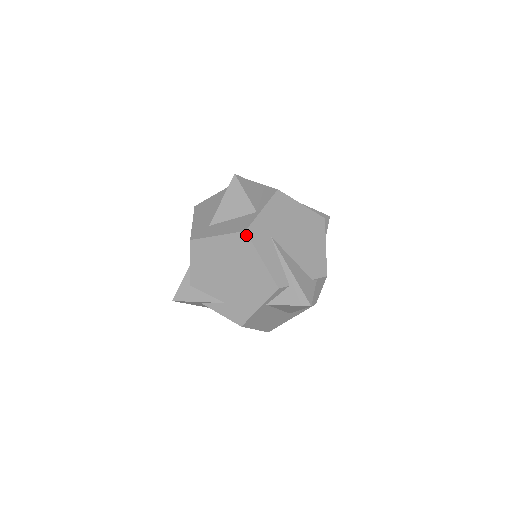
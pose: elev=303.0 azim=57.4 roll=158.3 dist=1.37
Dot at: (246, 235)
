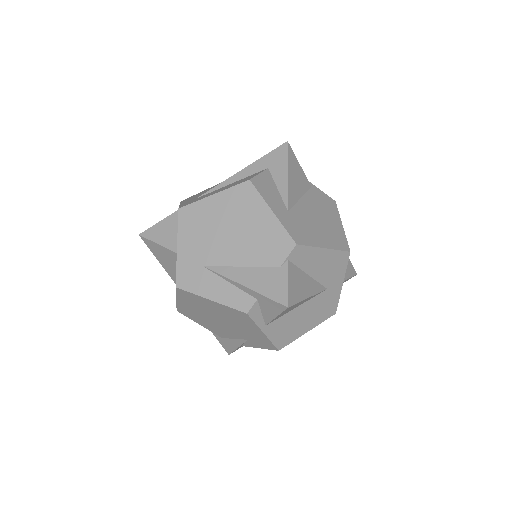
Dot at: (180, 290)
